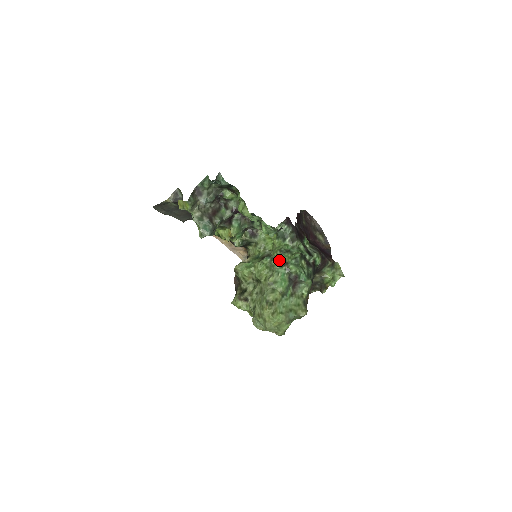
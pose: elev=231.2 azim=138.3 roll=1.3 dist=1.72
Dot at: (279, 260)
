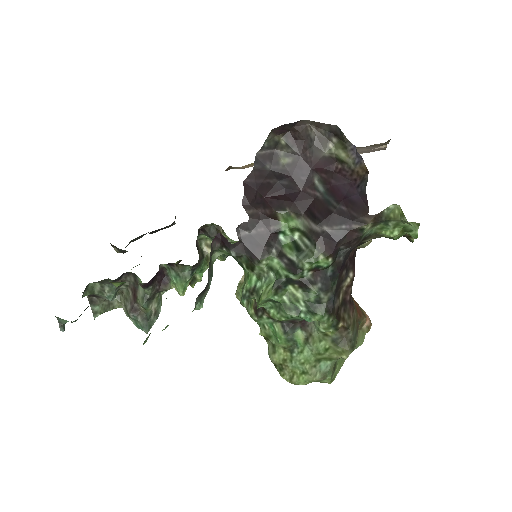
Dot at: (253, 304)
